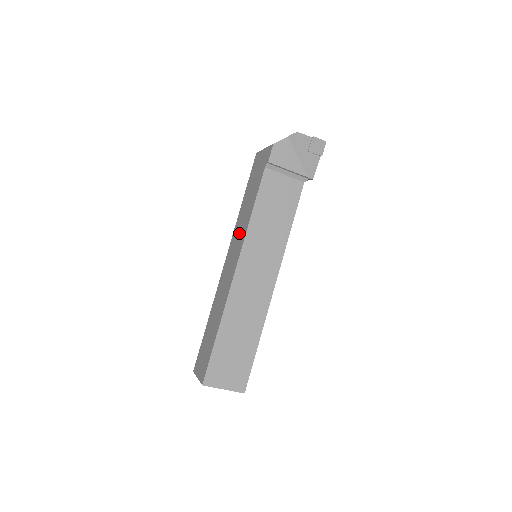
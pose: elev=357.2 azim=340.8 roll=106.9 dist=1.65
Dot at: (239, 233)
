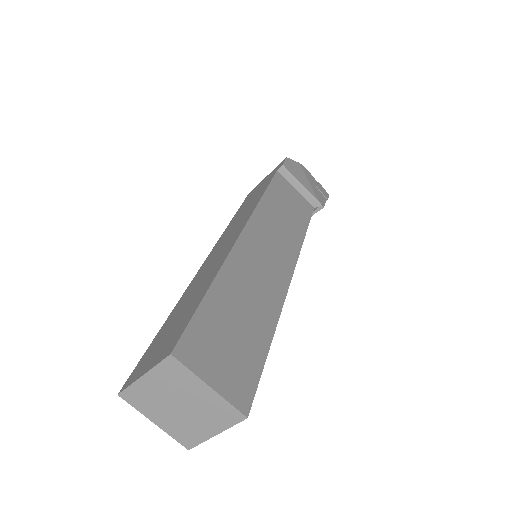
Dot at: (238, 221)
